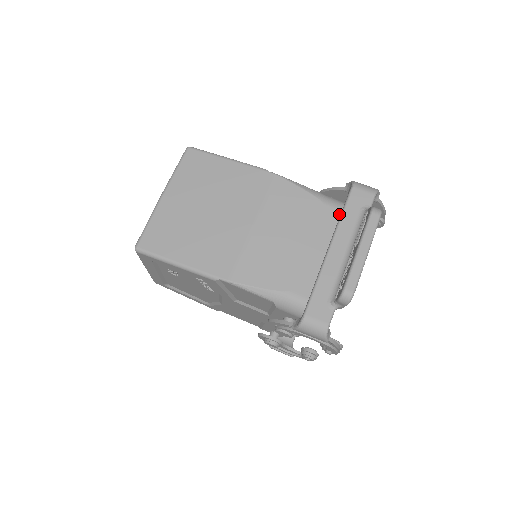
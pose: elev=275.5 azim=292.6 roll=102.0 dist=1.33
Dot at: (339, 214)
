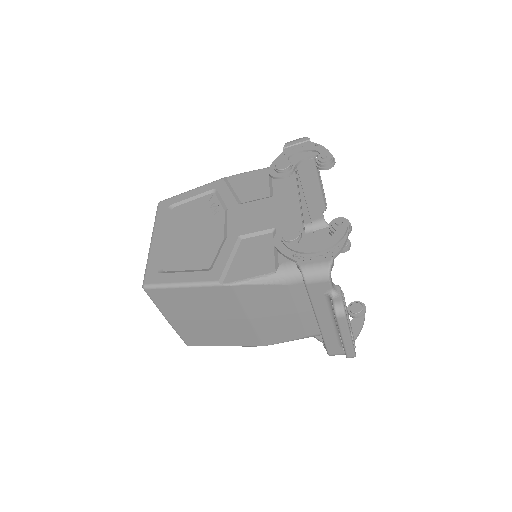
Dot at: occluded
